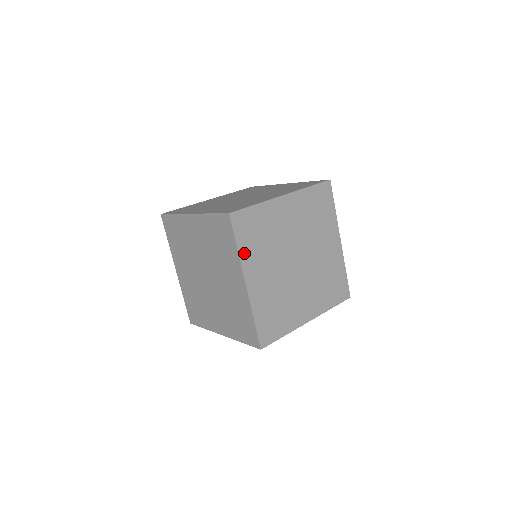
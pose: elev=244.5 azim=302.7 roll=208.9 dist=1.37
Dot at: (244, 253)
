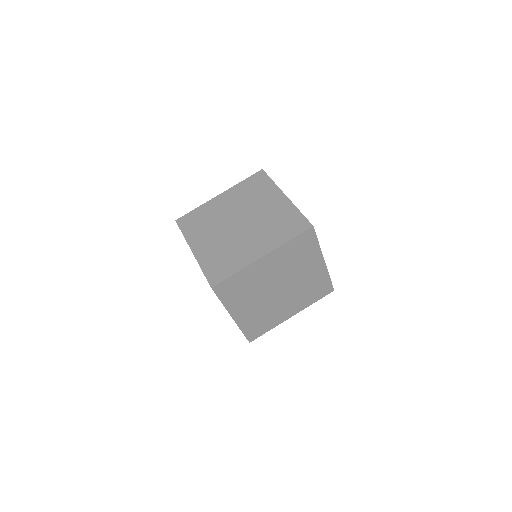
Dot at: occluded
